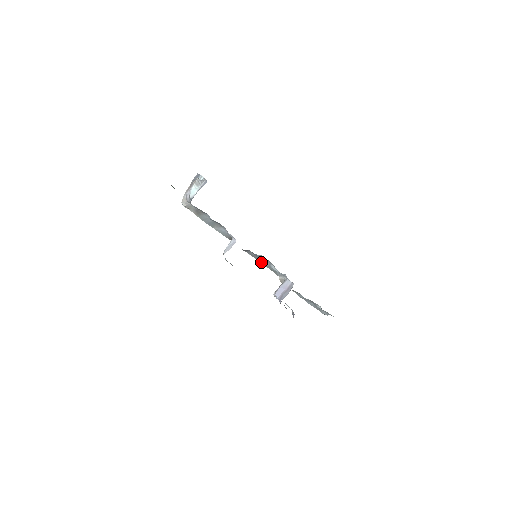
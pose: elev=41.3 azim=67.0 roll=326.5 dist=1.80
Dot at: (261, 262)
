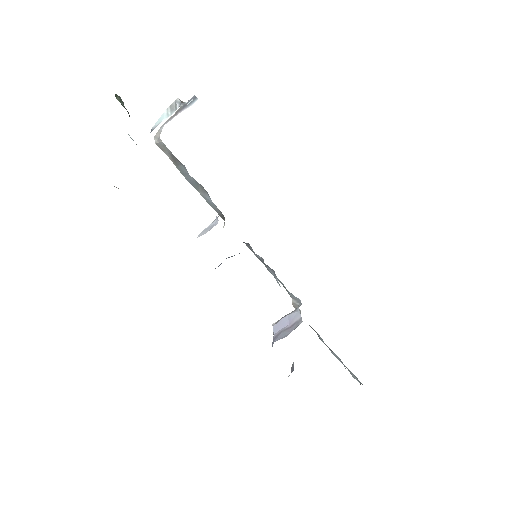
Dot at: occluded
